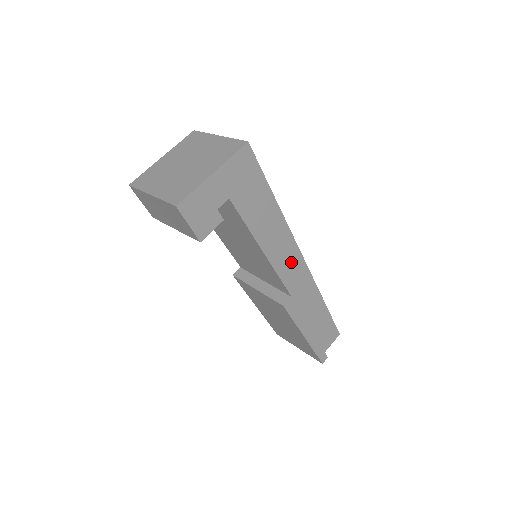
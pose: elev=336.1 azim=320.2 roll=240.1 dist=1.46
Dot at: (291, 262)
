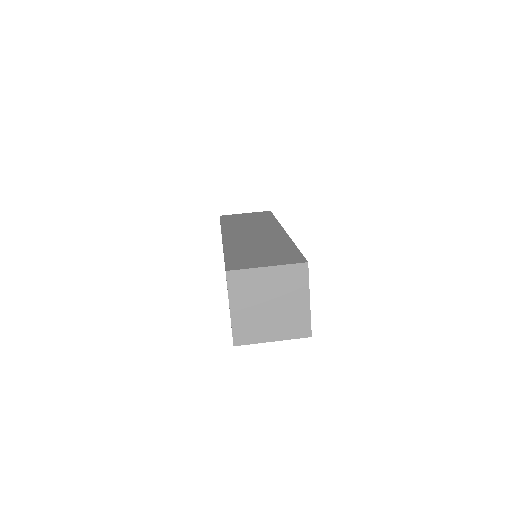
Dot at: occluded
